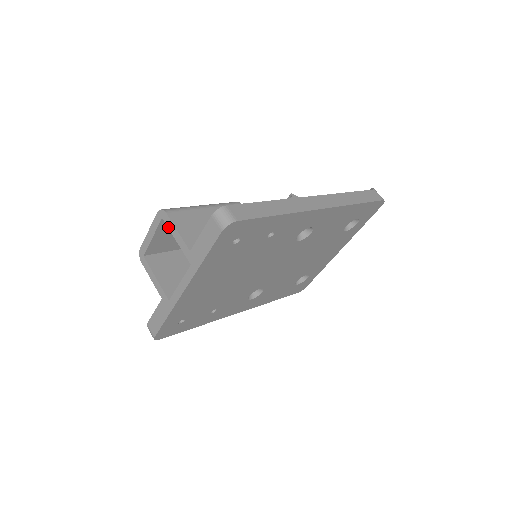
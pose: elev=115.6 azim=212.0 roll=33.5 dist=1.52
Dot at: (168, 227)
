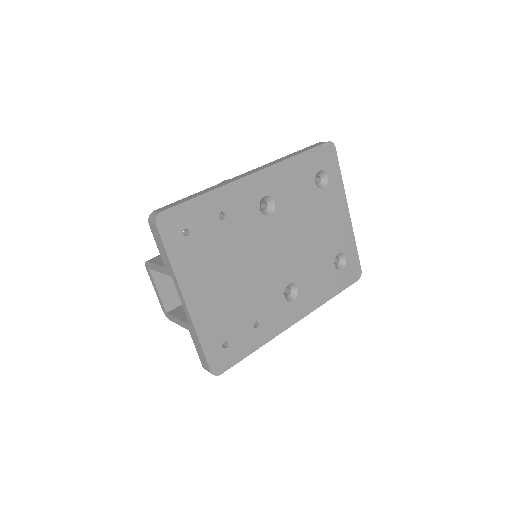
Dot at: occluded
